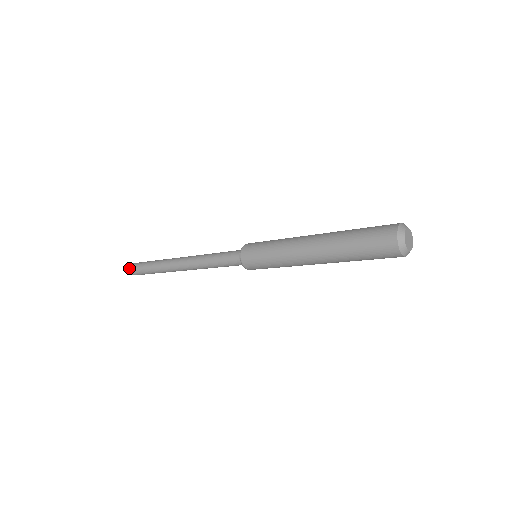
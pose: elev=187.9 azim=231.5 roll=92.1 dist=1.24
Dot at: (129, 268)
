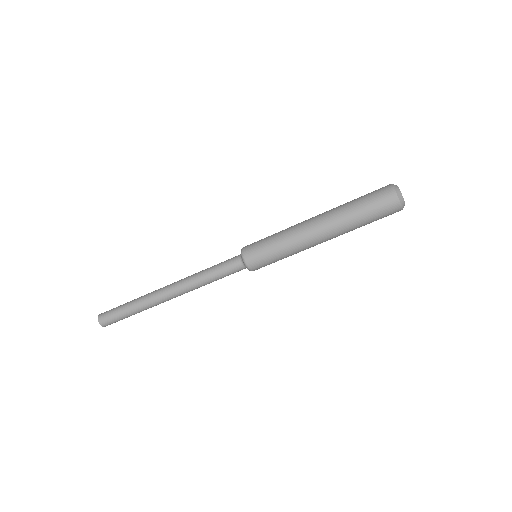
Dot at: (98, 317)
